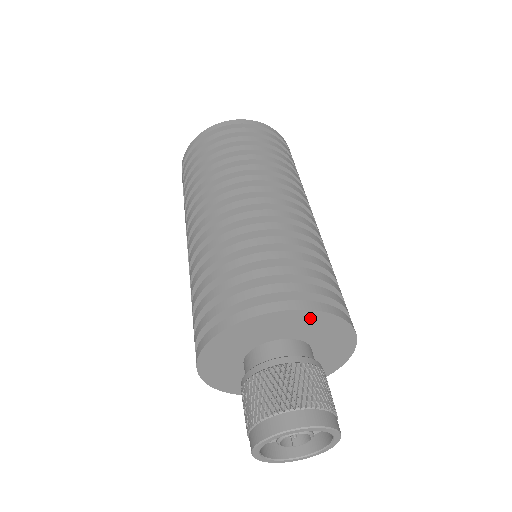
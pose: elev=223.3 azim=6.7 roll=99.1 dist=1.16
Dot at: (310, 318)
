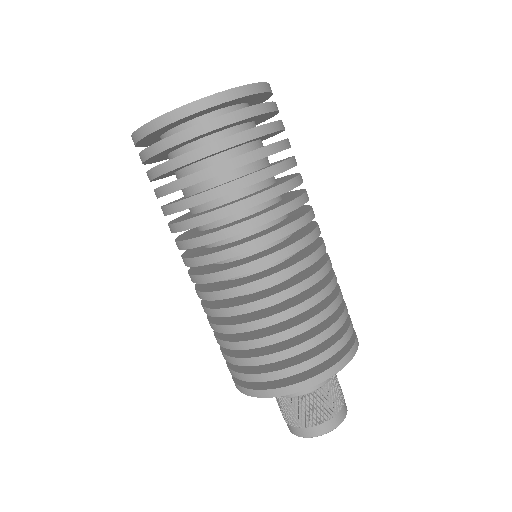
Dot at: occluded
